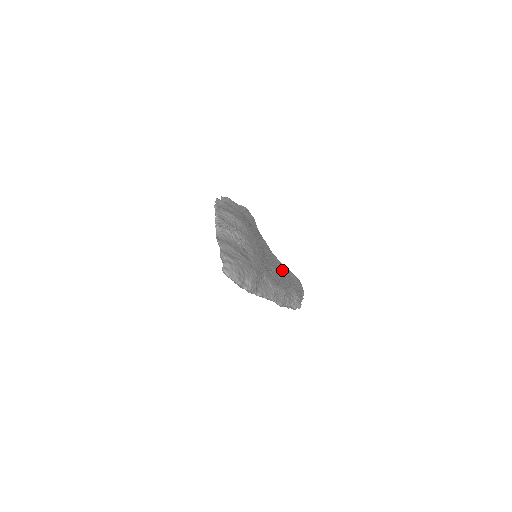
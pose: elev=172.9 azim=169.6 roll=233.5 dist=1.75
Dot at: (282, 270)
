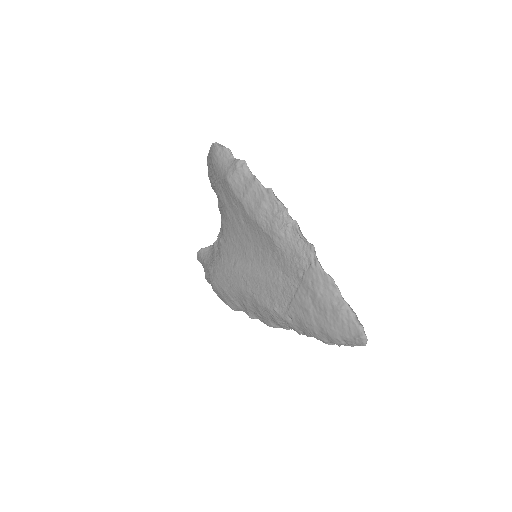
Dot at: occluded
